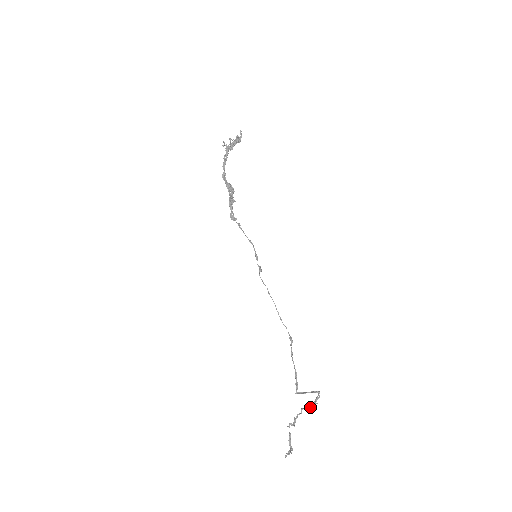
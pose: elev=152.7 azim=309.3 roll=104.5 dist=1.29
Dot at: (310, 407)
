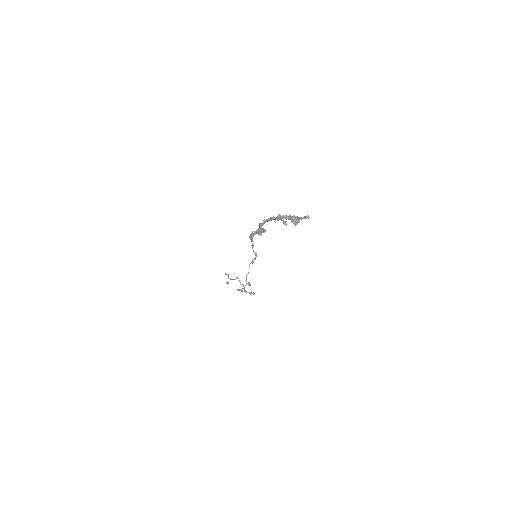
Dot at: occluded
